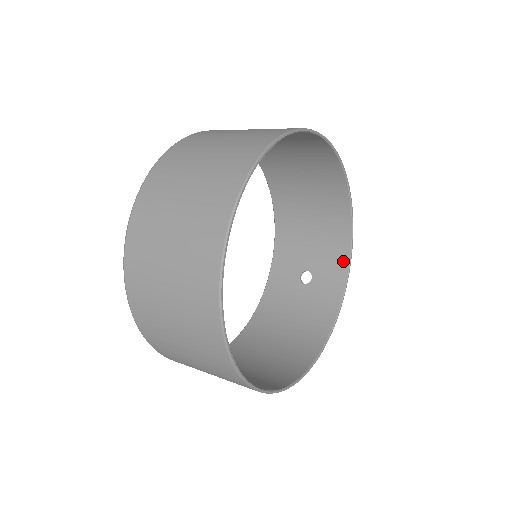
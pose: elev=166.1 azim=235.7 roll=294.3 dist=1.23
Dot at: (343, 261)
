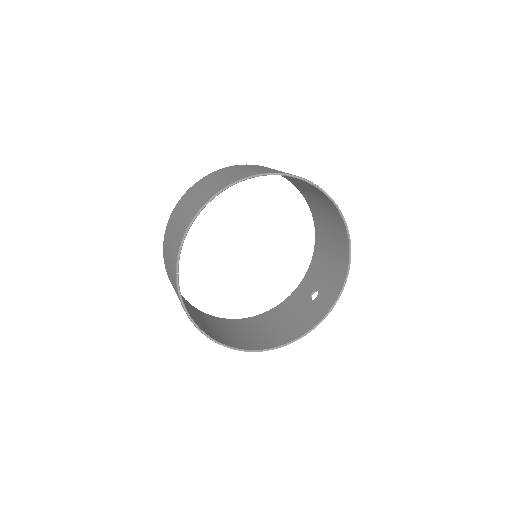
Dot at: (337, 290)
